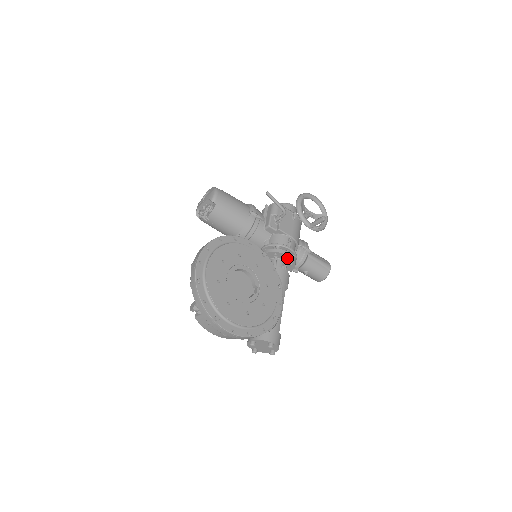
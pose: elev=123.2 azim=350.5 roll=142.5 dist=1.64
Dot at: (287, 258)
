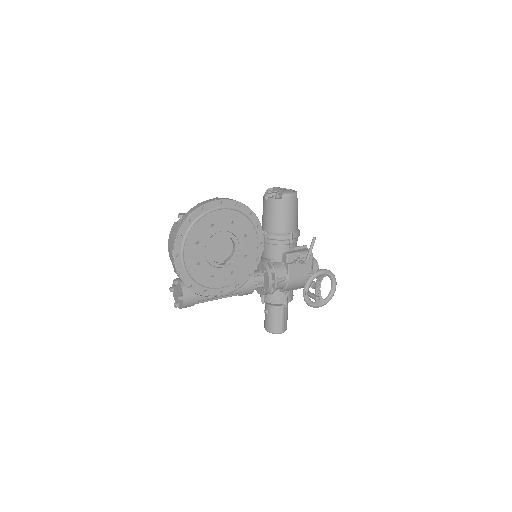
Dot at: (267, 283)
